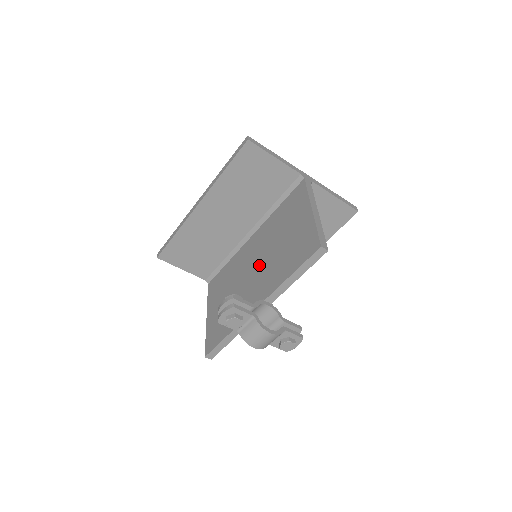
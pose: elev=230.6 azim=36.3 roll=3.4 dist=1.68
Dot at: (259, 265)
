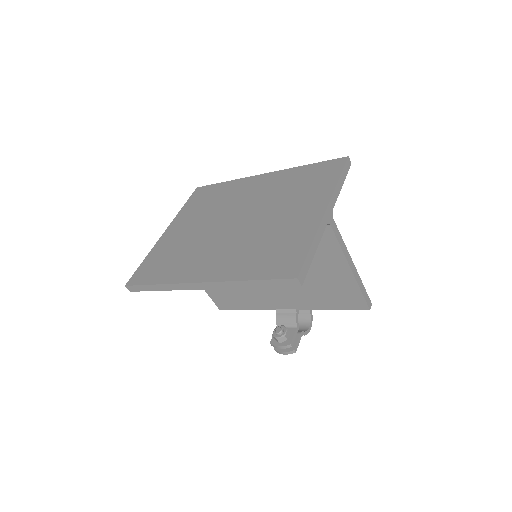
Dot at: occluded
